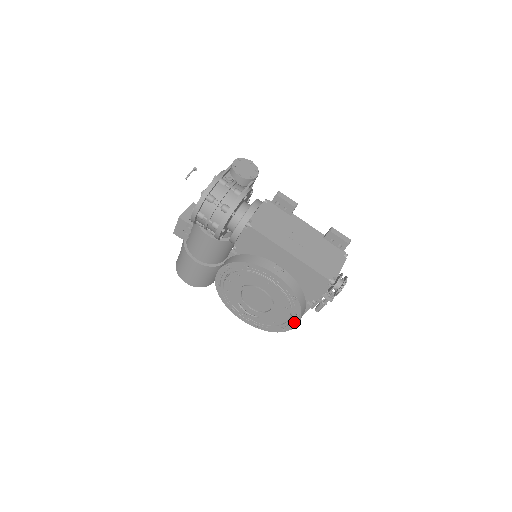
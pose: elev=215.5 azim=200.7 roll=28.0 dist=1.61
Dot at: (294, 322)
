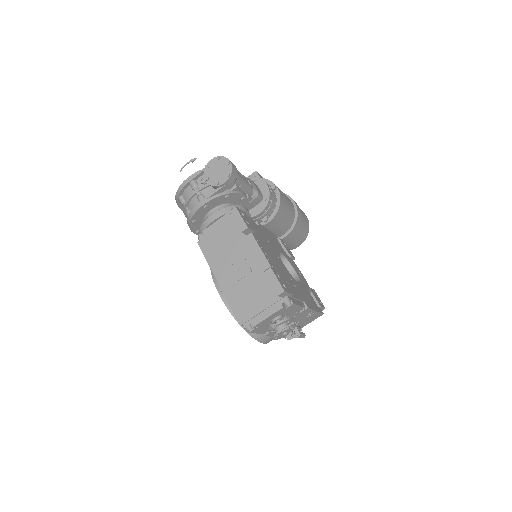
Dot at: occluded
